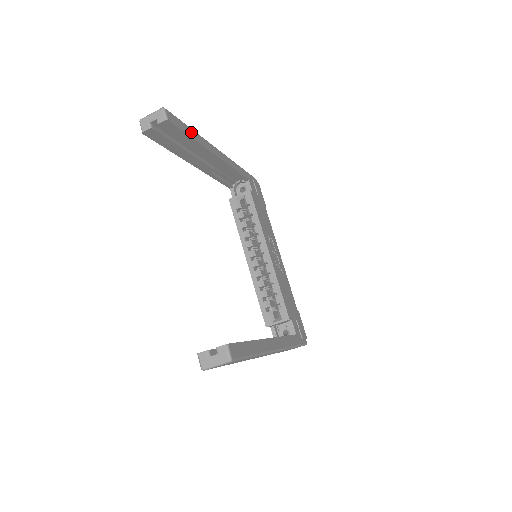
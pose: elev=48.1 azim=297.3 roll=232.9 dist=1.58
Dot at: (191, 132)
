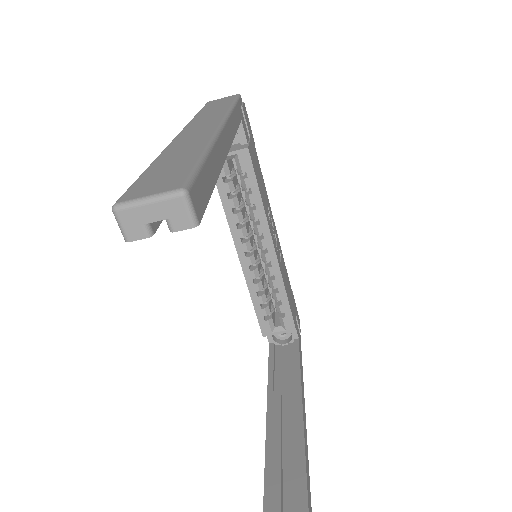
Dot at: (210, 168)
